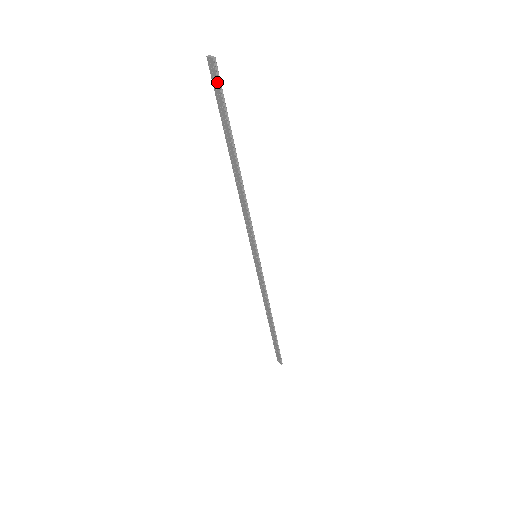
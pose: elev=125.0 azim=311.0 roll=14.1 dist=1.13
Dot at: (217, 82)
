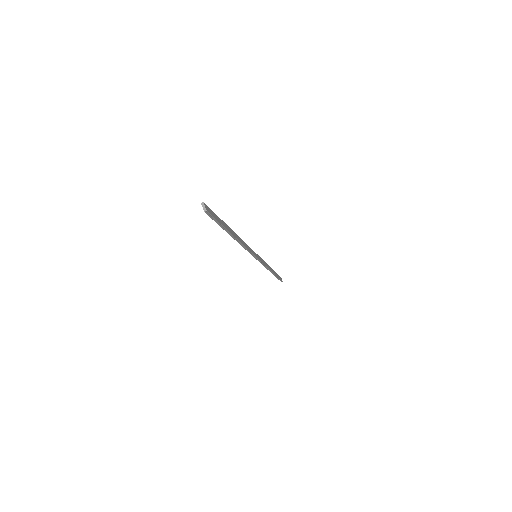
Dot at: (210, 216)
